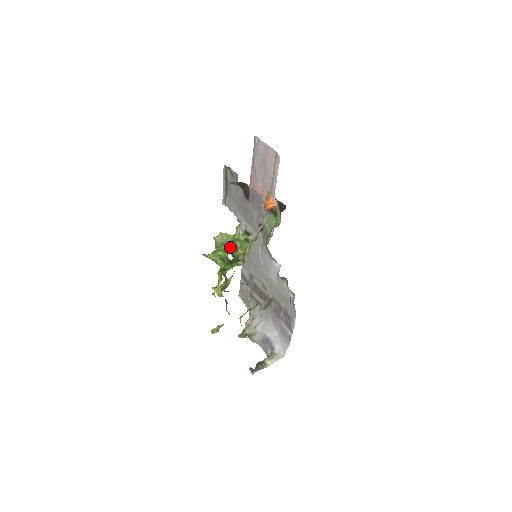
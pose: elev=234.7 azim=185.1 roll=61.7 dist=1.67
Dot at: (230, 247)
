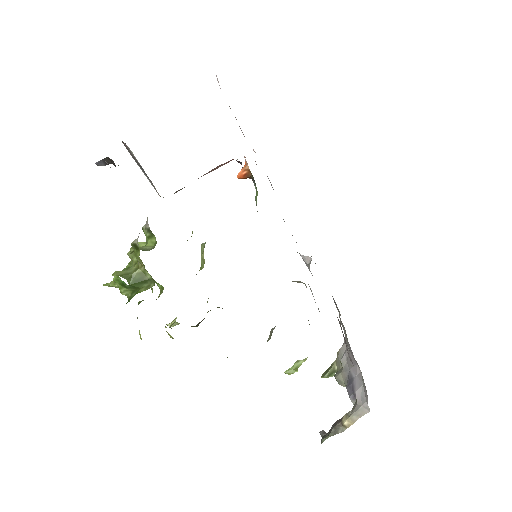
Dot at: (133, 263)
